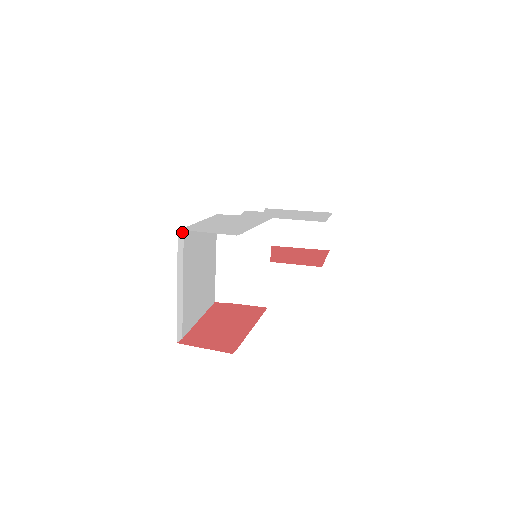
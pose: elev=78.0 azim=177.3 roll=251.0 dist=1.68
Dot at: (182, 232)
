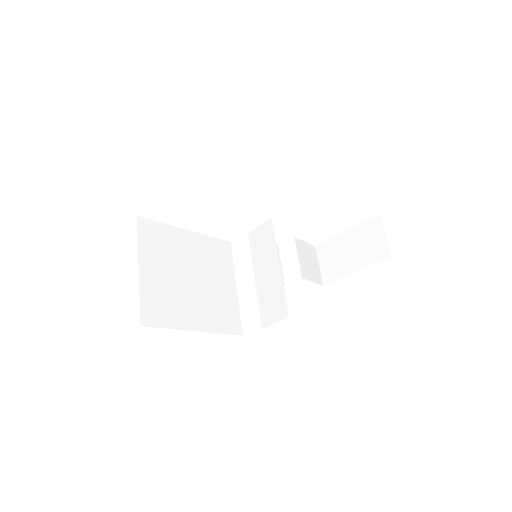
Dot at: (134, 219)
